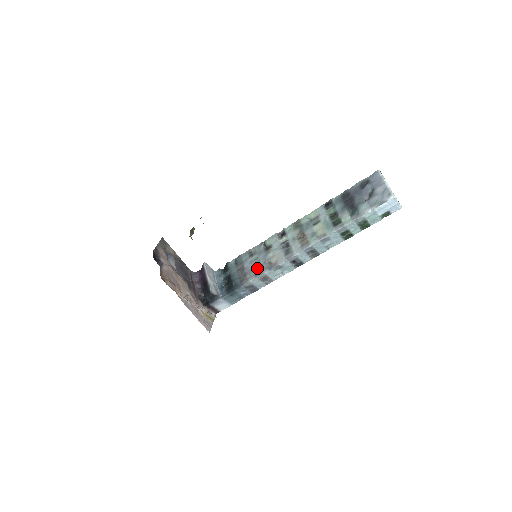
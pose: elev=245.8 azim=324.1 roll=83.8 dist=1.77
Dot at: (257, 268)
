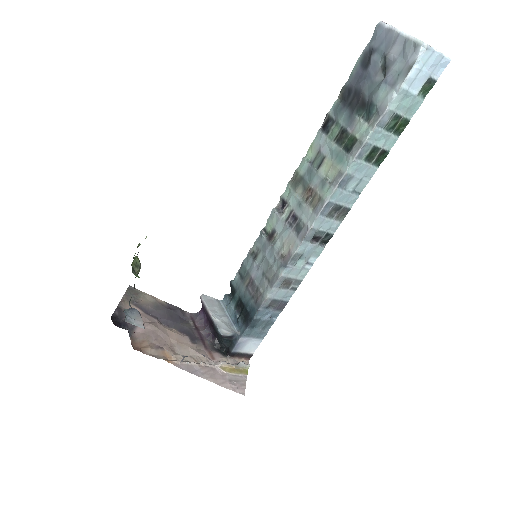
Dot at: (268, 272)
